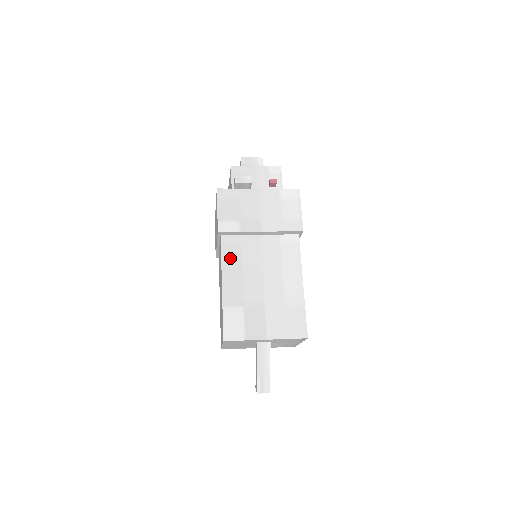
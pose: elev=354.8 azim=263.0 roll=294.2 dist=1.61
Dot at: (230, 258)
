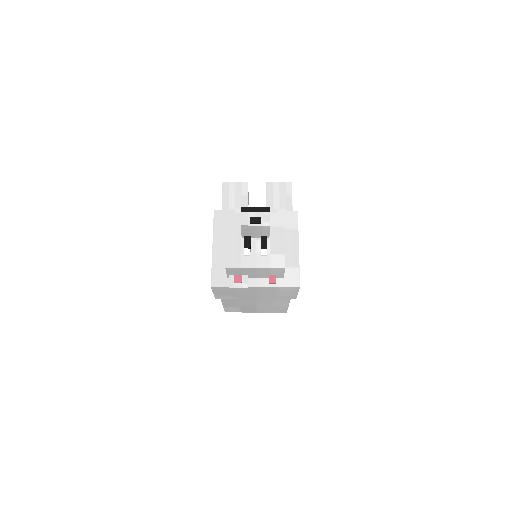
Dot at: occluded
